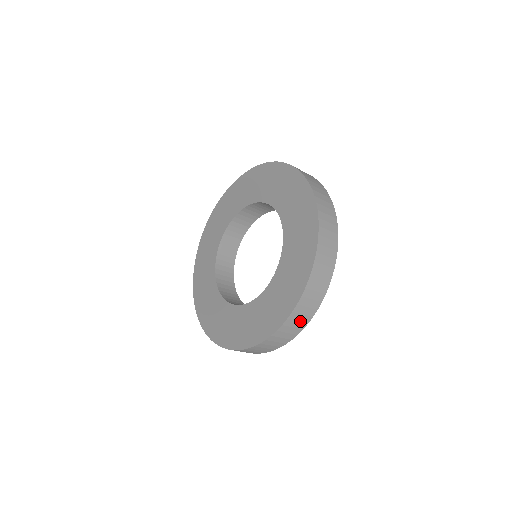
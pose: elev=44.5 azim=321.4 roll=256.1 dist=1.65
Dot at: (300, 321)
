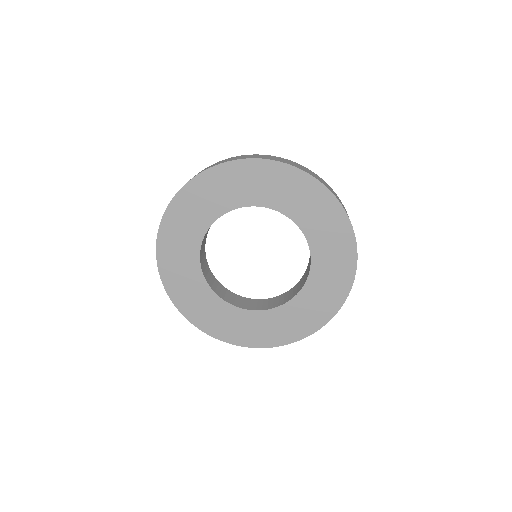
Dot at: occluded
